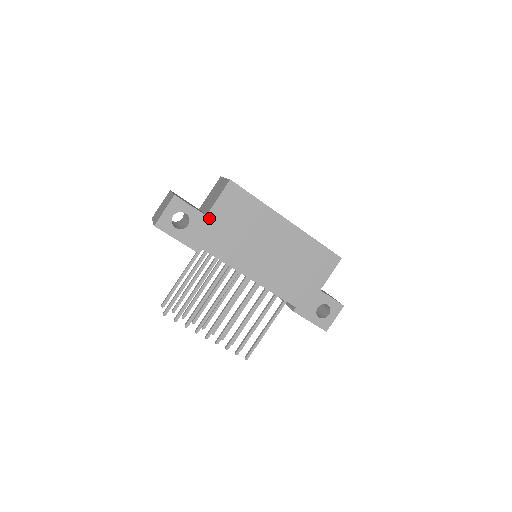
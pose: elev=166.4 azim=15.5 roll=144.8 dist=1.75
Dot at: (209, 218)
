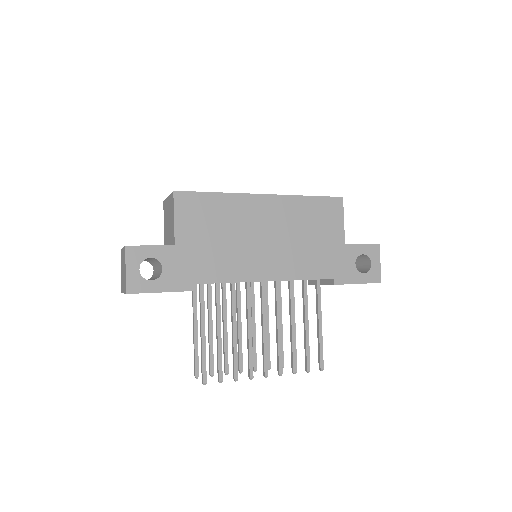
Dot at: (179, 246)
